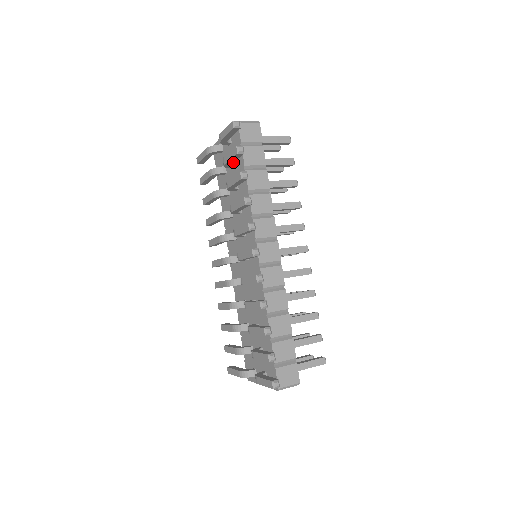
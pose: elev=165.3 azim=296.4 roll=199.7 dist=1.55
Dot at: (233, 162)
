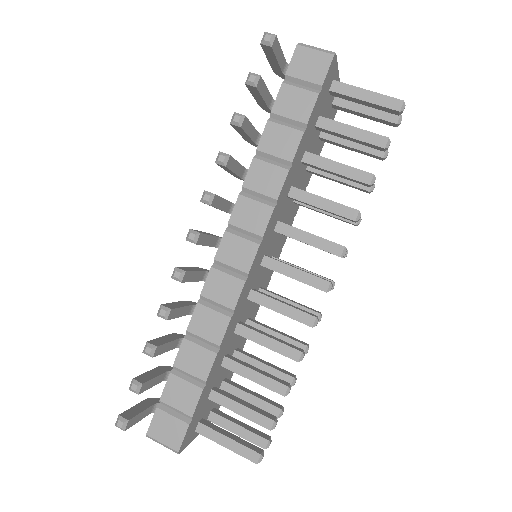
Dot at: occluded
